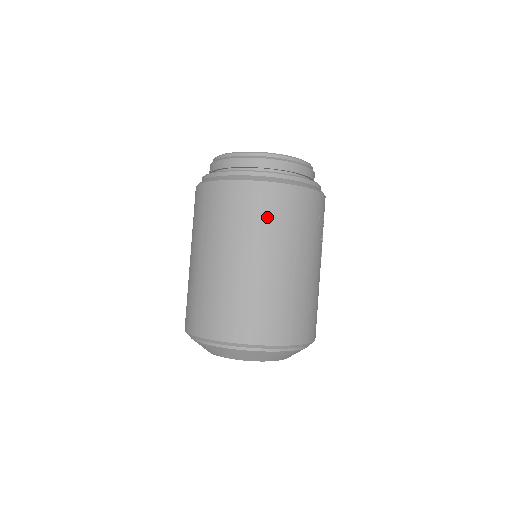
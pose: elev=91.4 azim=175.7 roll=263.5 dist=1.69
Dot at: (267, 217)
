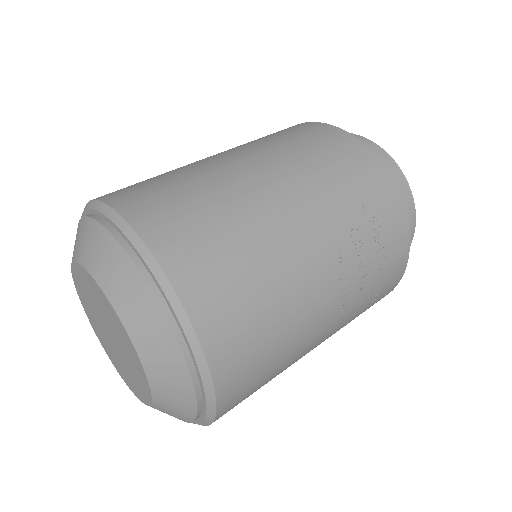
Dot at: (288, 137)
